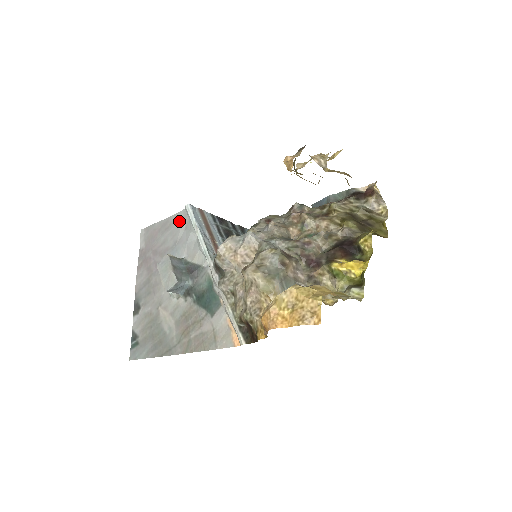
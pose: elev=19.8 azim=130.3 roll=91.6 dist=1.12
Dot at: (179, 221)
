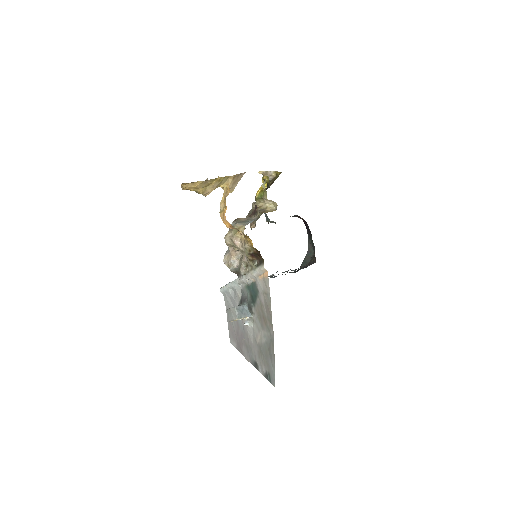
Dot at: (227, 303)
